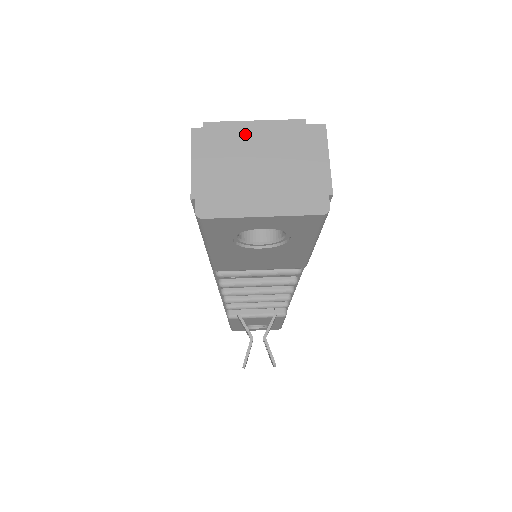
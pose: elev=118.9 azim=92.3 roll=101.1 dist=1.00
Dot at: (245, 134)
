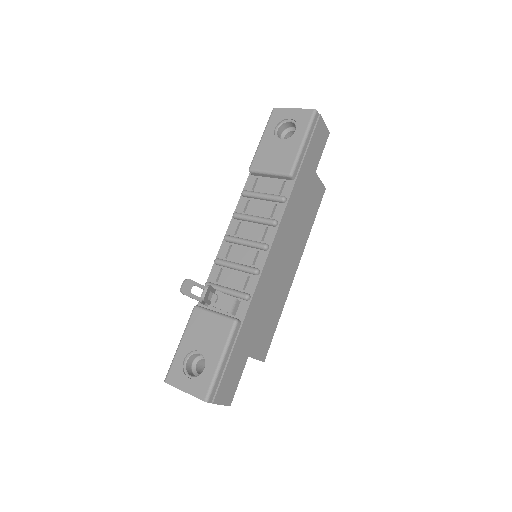
Dot at: occluded
